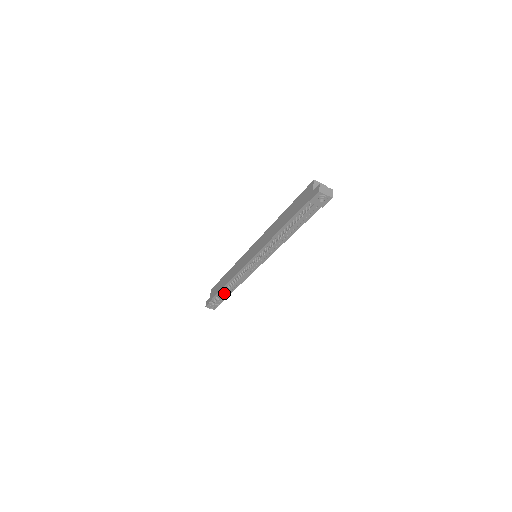
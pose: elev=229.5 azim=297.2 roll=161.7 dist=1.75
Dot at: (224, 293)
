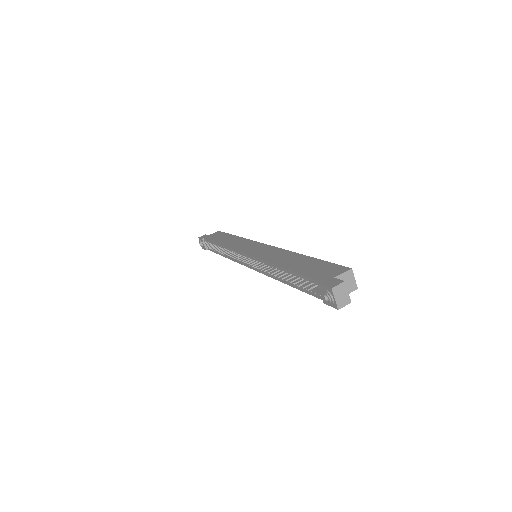
Dot at: occluded
